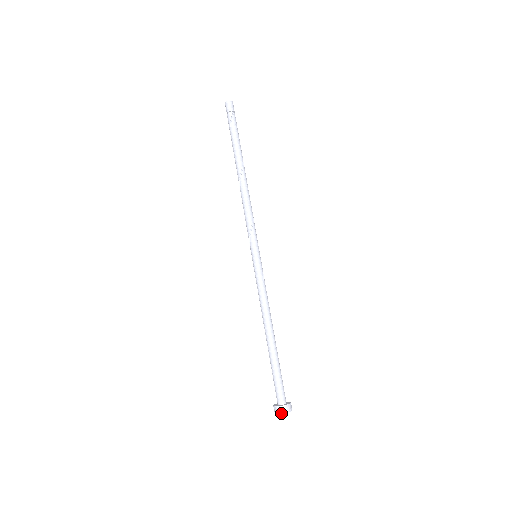
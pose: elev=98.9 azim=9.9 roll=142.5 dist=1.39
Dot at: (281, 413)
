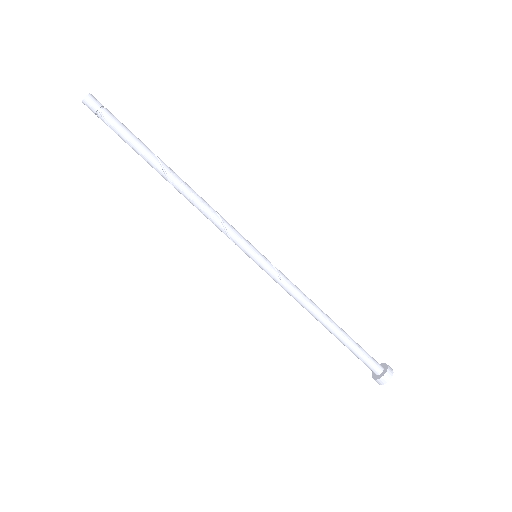
Dot at: (381, 384)
